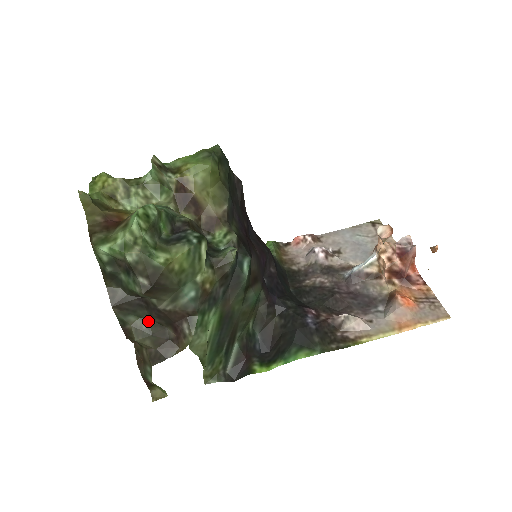
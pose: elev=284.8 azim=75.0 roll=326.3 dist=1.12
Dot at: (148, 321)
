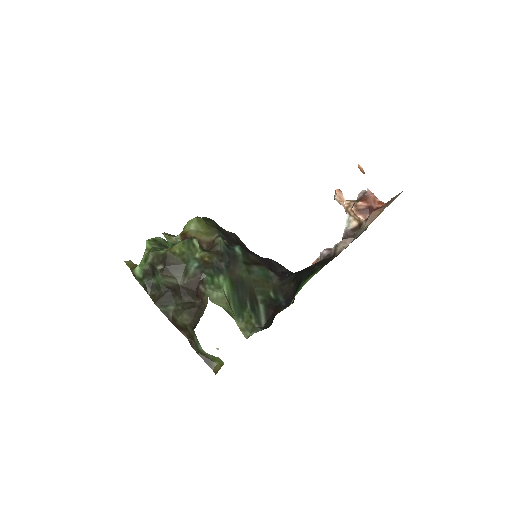
Dot at: (181, 303)
